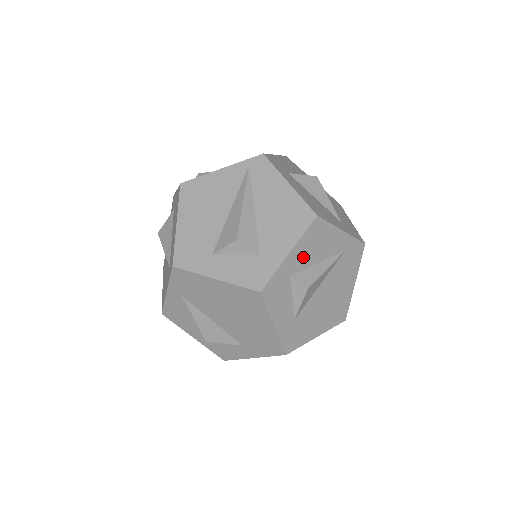
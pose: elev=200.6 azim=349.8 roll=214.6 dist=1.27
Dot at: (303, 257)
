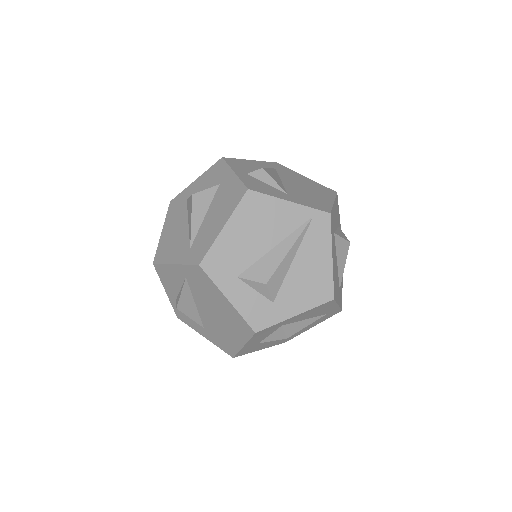
Dot at: (301, 317)
